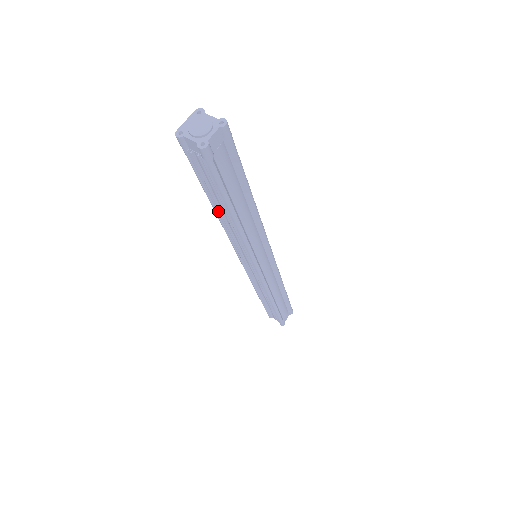
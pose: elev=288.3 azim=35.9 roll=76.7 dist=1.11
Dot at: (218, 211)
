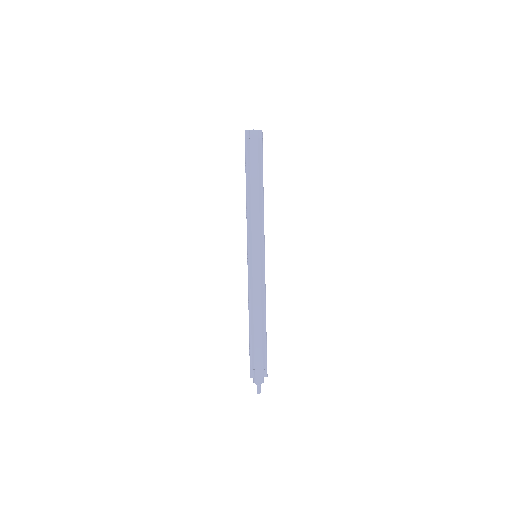
Dot at: occluded
